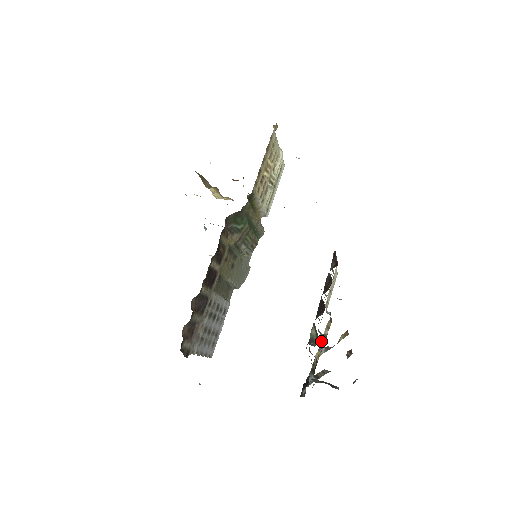
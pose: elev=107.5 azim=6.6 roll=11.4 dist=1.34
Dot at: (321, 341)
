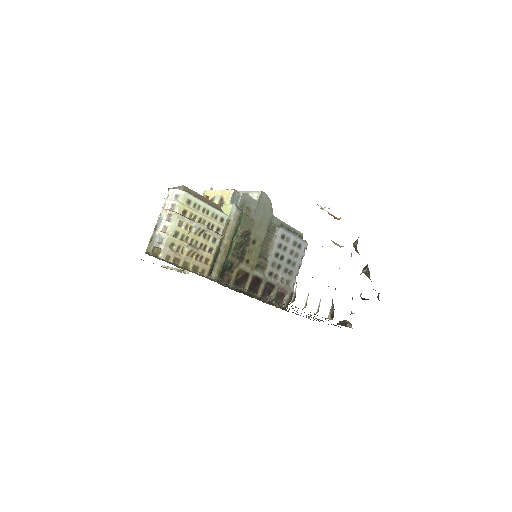
Dot at: occluded
